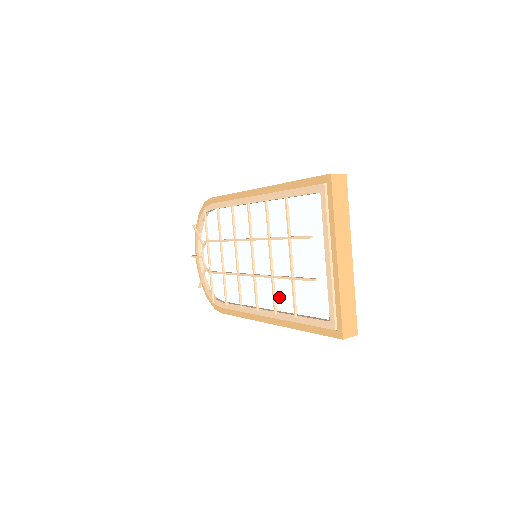
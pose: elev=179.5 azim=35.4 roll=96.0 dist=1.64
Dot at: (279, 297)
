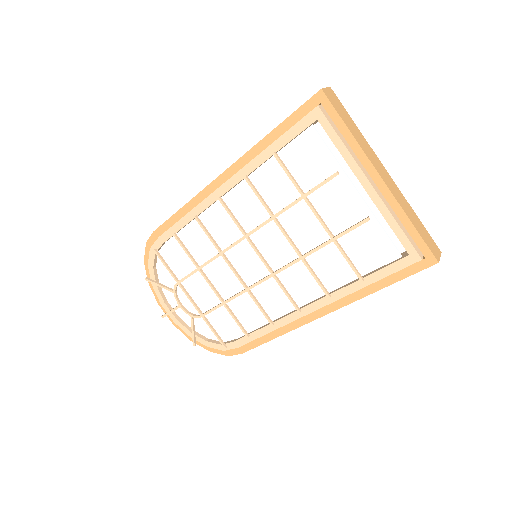
Dot at: occluded
